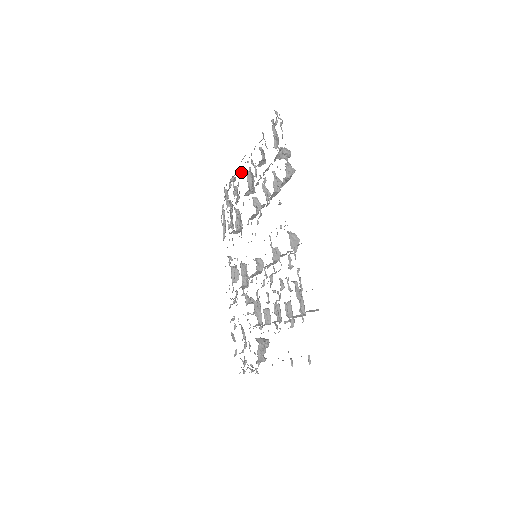
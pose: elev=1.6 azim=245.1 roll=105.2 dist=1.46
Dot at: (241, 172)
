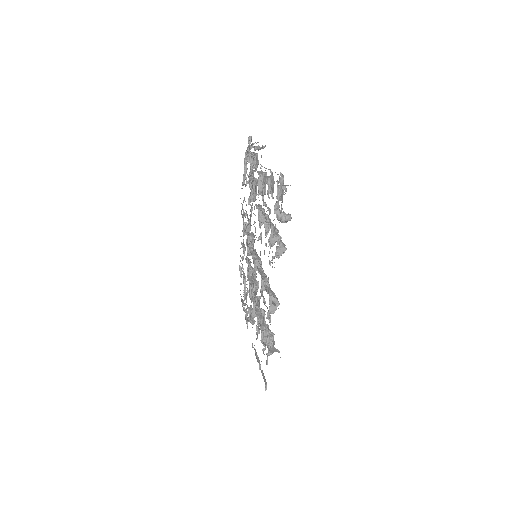
Dot at: occluded
